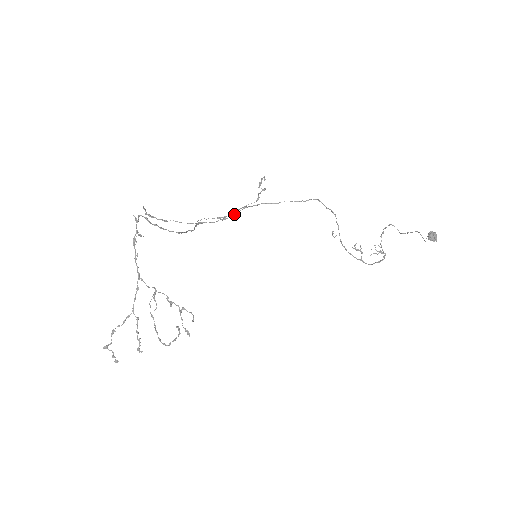
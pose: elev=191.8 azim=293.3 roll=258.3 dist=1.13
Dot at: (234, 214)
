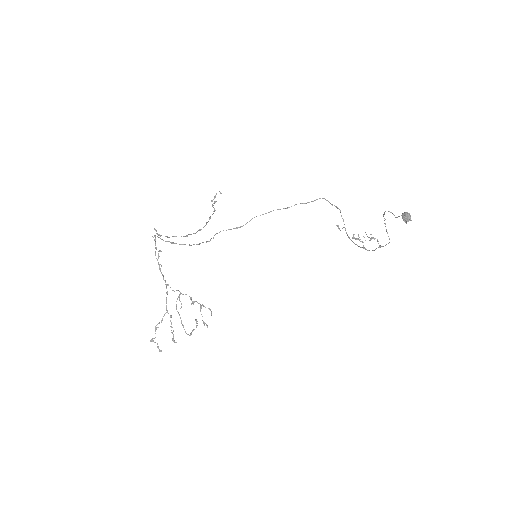
Dot at: (205, 225)
